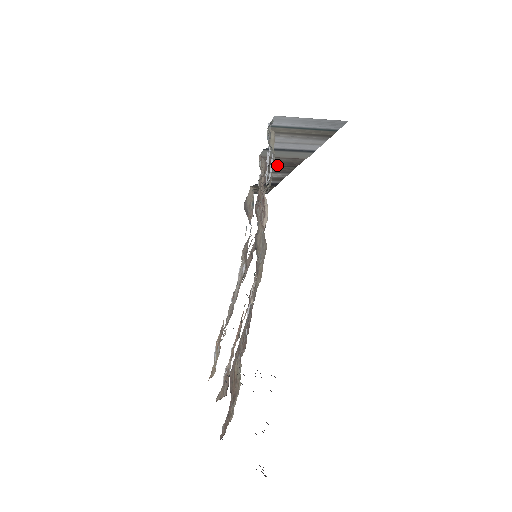
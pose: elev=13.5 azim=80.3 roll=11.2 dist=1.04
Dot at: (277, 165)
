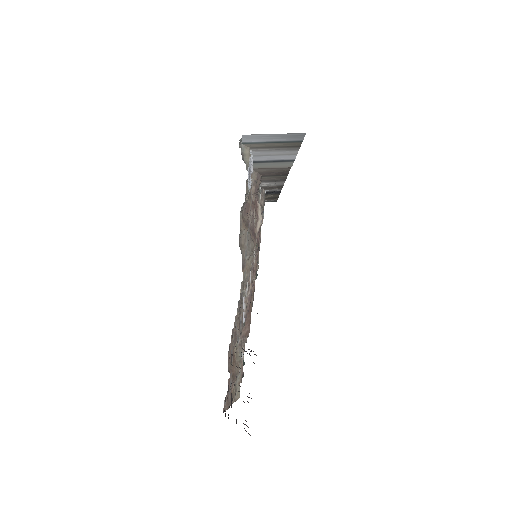
Dot at: (270, 175)
